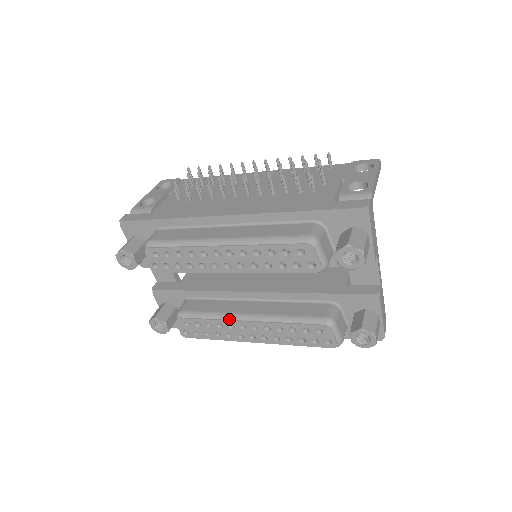
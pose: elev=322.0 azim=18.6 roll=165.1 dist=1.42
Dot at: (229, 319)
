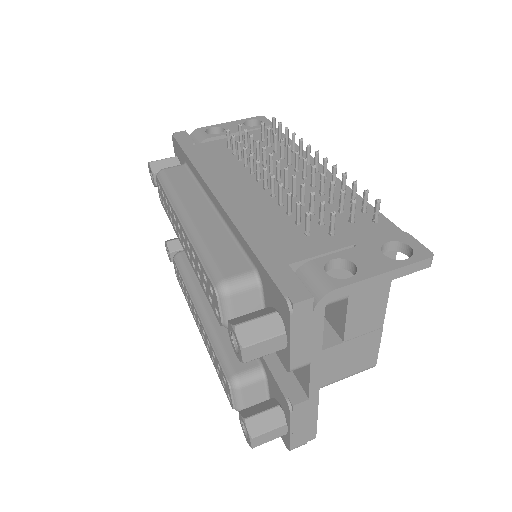
Dot at: (191, 294)
